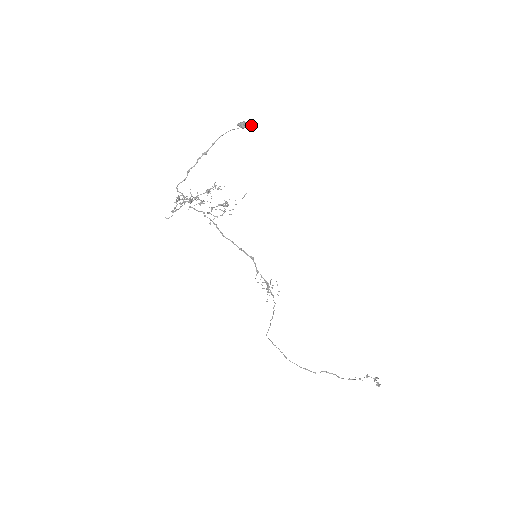
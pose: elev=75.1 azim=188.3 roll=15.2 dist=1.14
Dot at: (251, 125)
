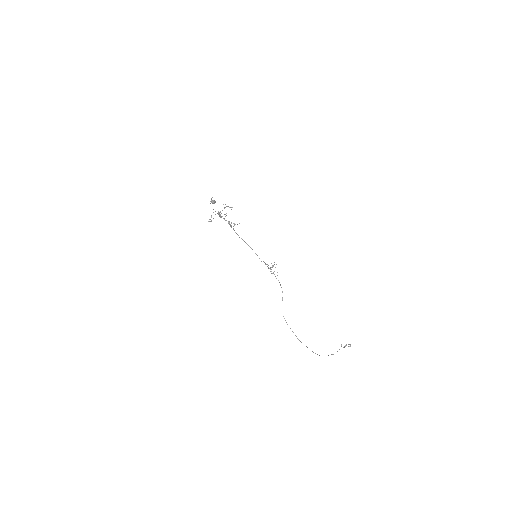
Dot at: occluded
